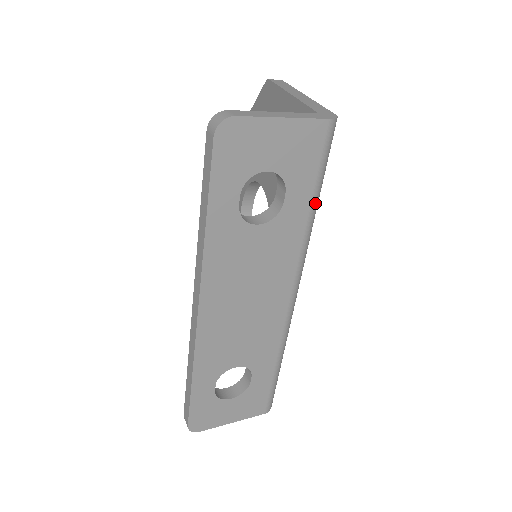
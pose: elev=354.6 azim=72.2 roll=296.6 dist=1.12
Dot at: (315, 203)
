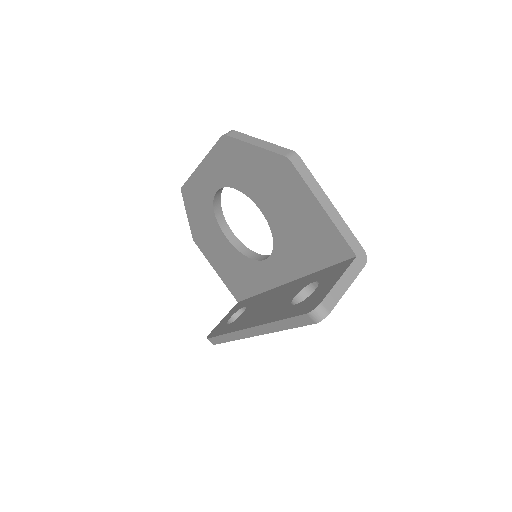
Dot at: occluded
